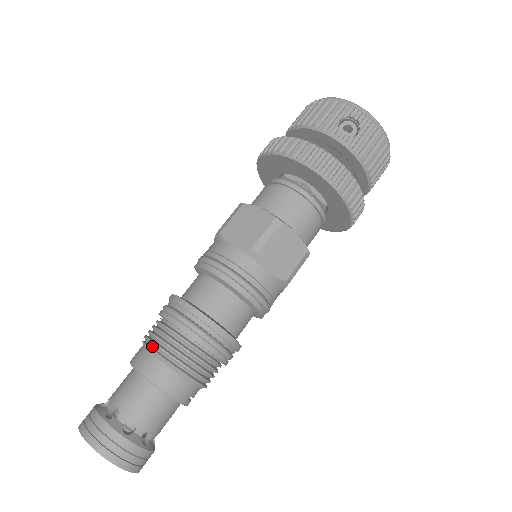
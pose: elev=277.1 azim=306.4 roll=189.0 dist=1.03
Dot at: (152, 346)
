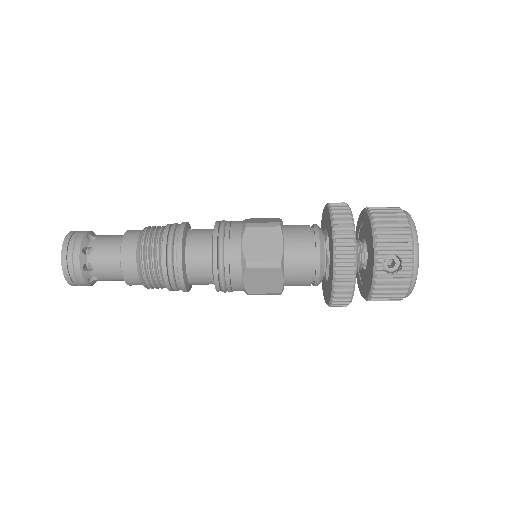
Dot at: (141, 243)
